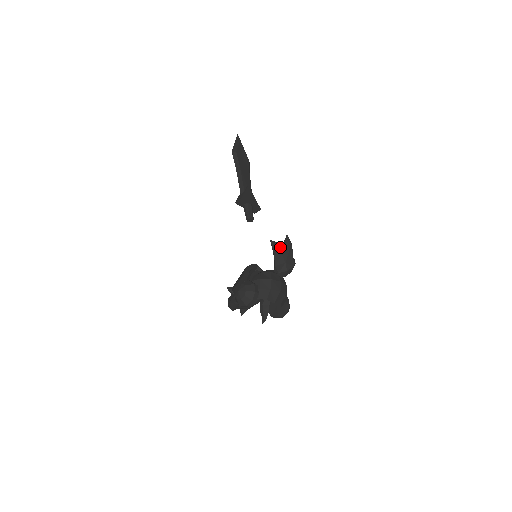
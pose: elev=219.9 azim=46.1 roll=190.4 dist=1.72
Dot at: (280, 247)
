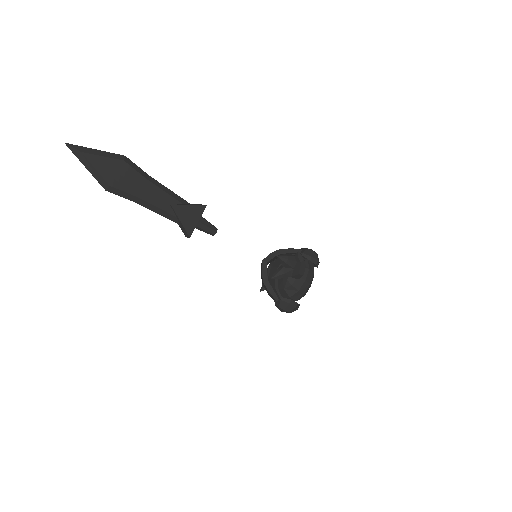
Dot at: (284, 275)
